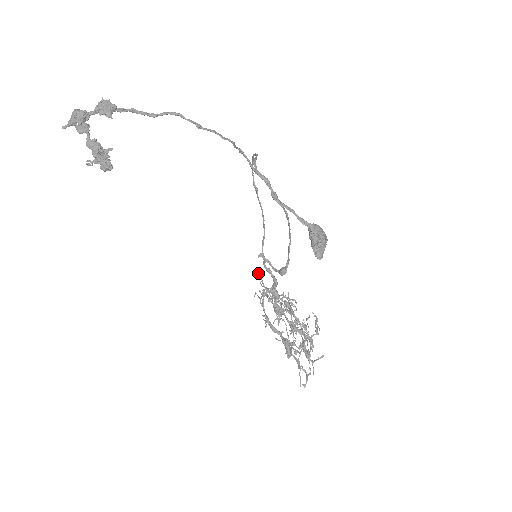
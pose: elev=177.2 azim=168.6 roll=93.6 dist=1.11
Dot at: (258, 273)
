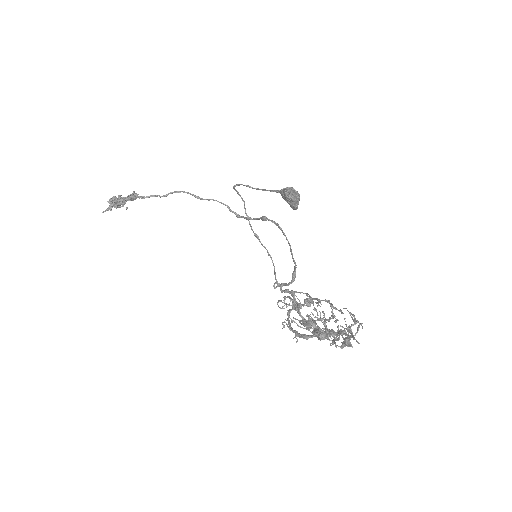
Dot at: (278, 301)
